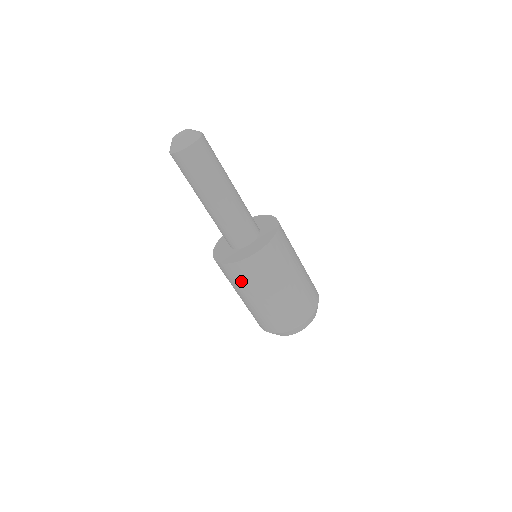
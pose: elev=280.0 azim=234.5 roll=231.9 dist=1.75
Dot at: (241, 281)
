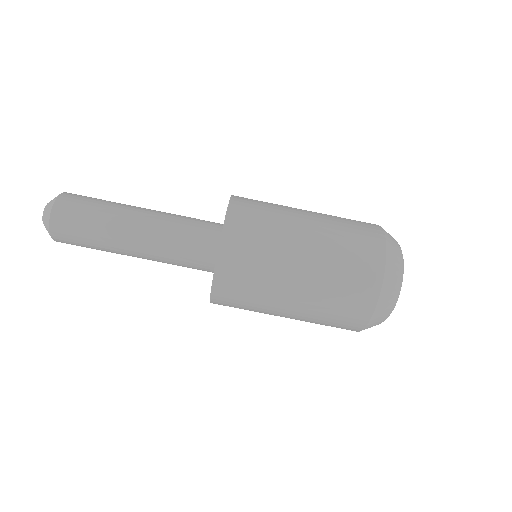
Dot at: (246, 307)
